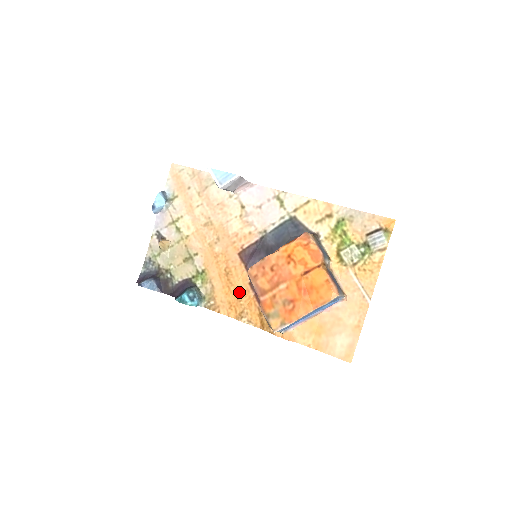
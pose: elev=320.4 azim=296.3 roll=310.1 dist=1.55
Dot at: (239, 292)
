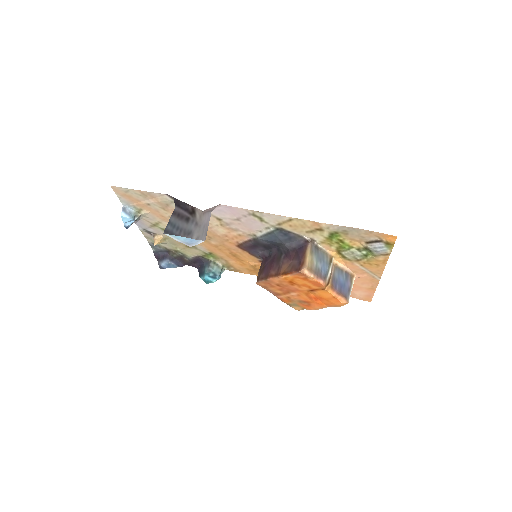
Dot at: (253, 266)
